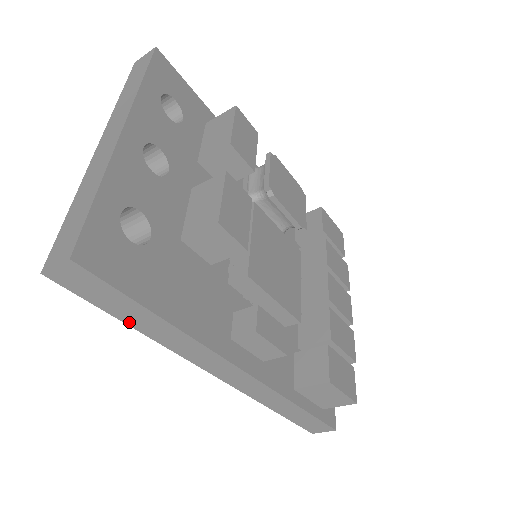
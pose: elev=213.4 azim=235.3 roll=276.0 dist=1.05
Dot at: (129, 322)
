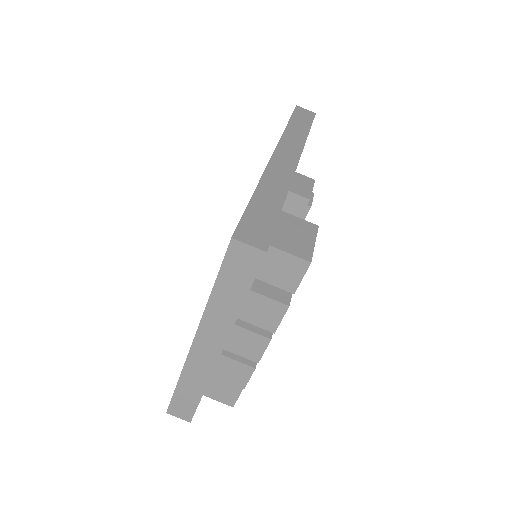
Dot at: (291, 123)
